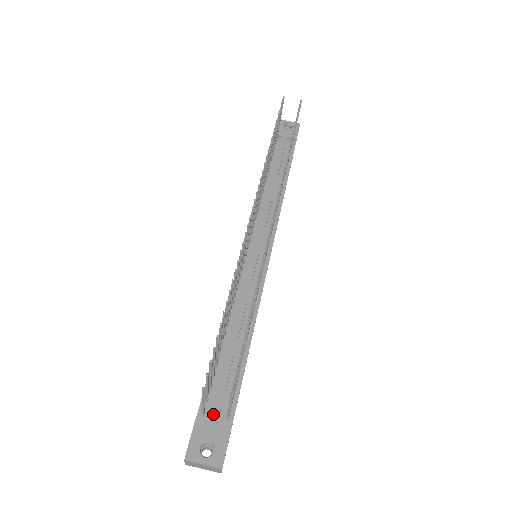
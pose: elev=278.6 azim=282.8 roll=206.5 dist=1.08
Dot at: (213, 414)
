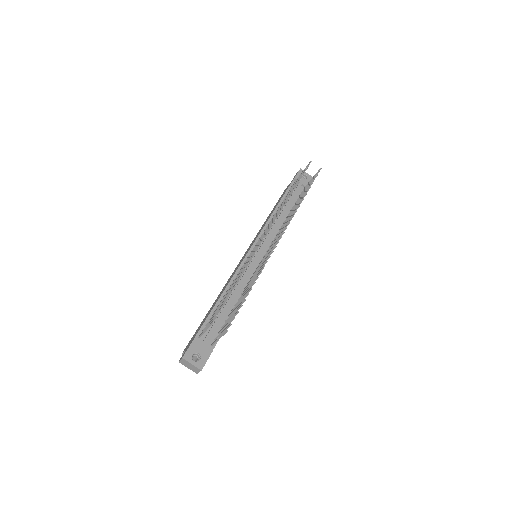
Dot at: (205, 339)
